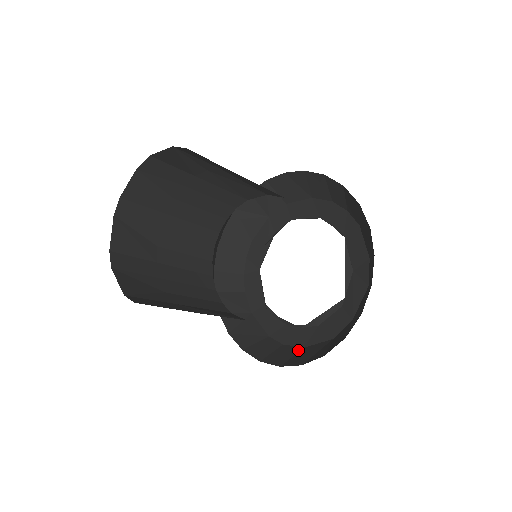
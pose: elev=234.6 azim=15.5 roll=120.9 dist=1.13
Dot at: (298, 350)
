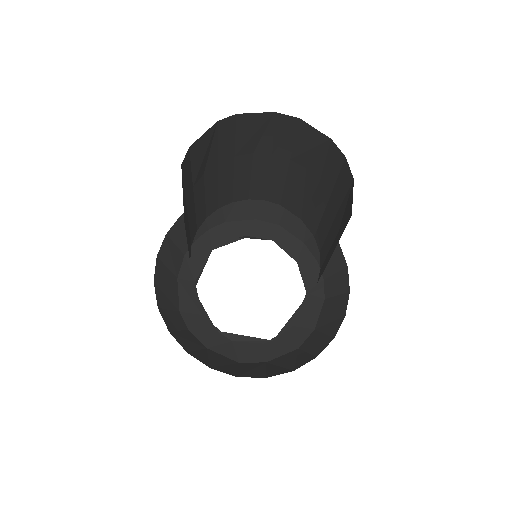
Dot at: (202, 347)
